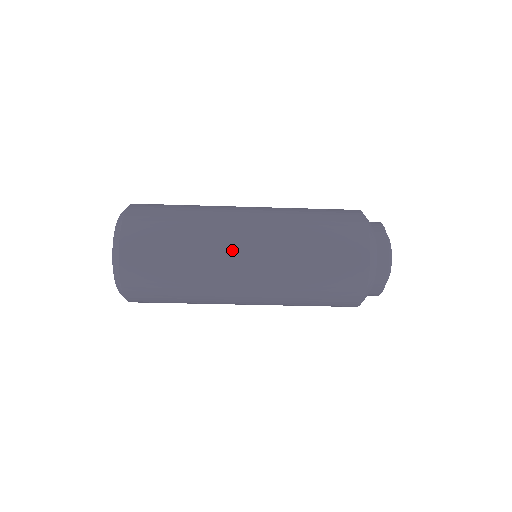
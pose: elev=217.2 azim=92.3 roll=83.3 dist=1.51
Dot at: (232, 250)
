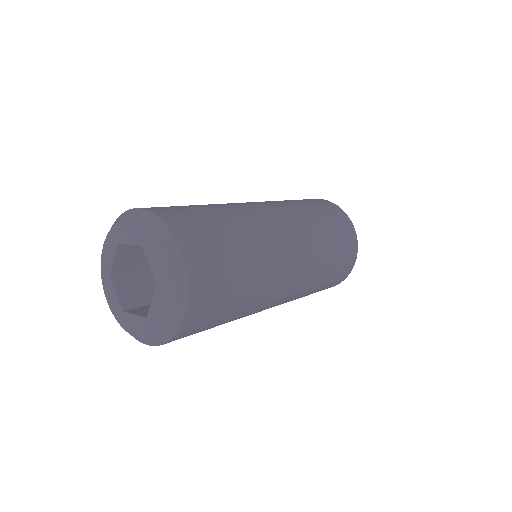
Dot at: (283, 272)
